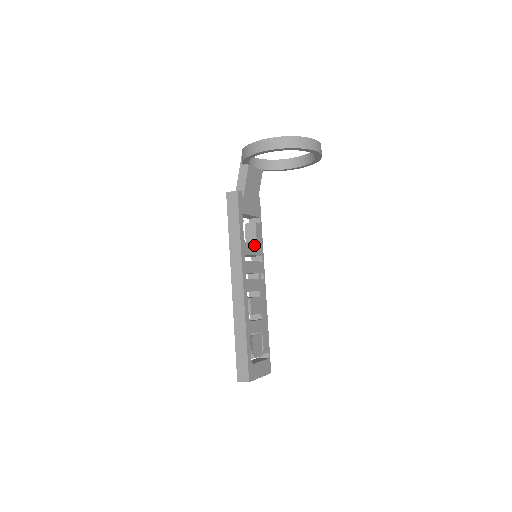
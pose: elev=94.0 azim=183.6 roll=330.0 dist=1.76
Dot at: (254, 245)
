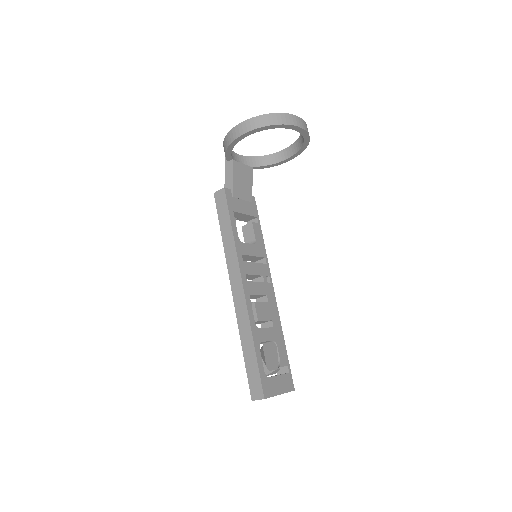
Dot at: (253, 245)
